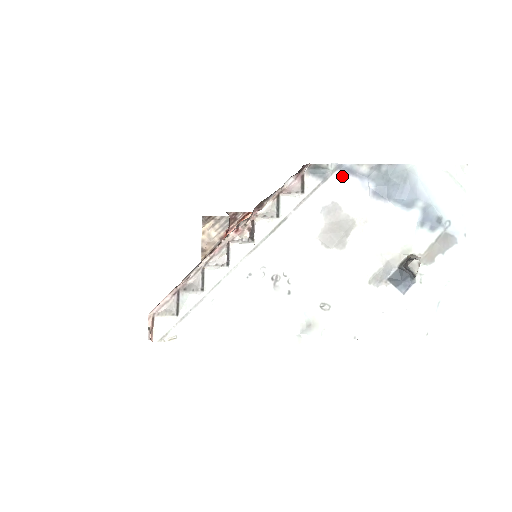
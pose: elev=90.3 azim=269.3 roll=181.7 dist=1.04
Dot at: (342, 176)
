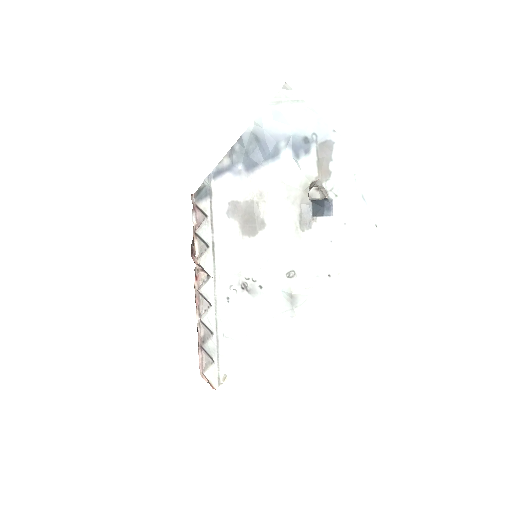
Dot at: (218, 181)
